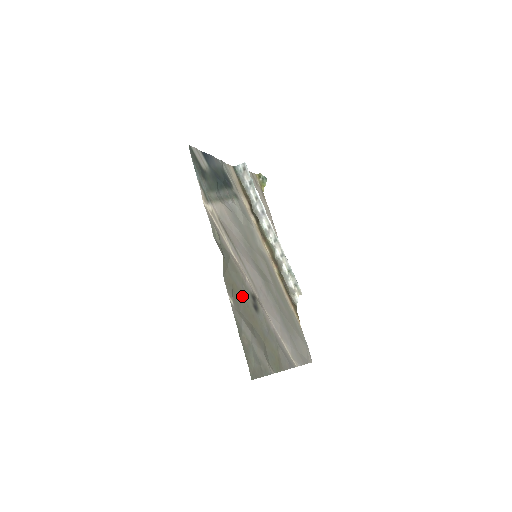
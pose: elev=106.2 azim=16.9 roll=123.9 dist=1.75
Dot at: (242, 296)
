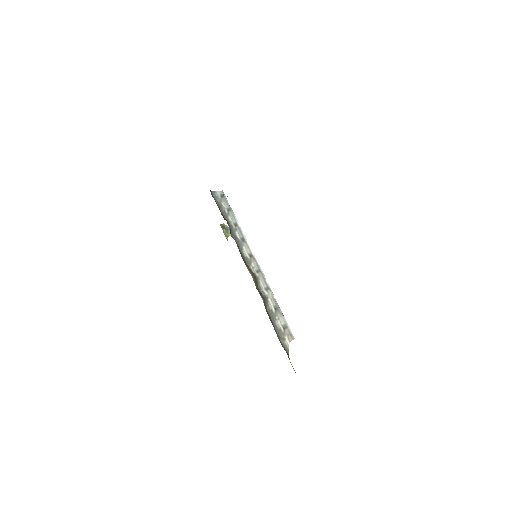
Dot at: occluded
